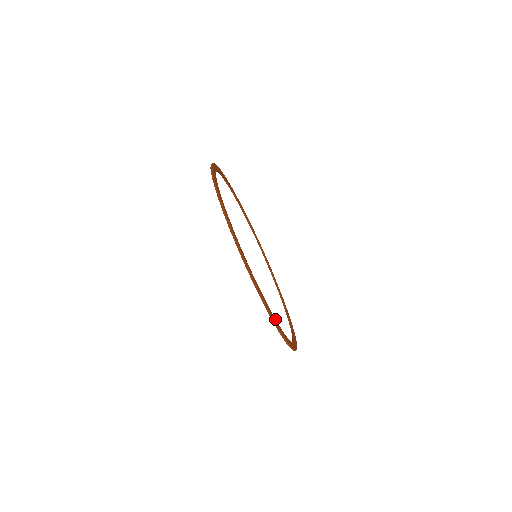
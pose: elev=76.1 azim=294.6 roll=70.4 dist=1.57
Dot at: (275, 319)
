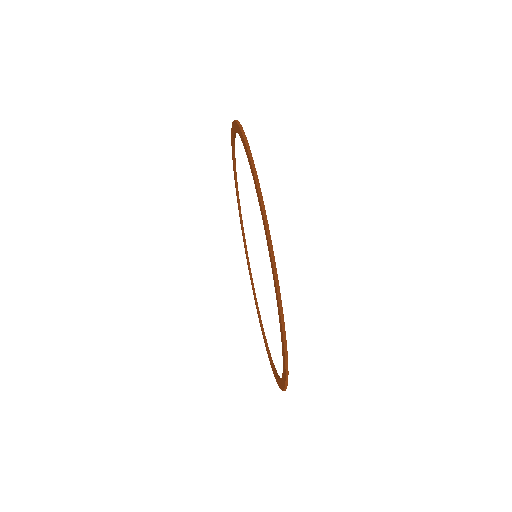
Dot at: occluded
